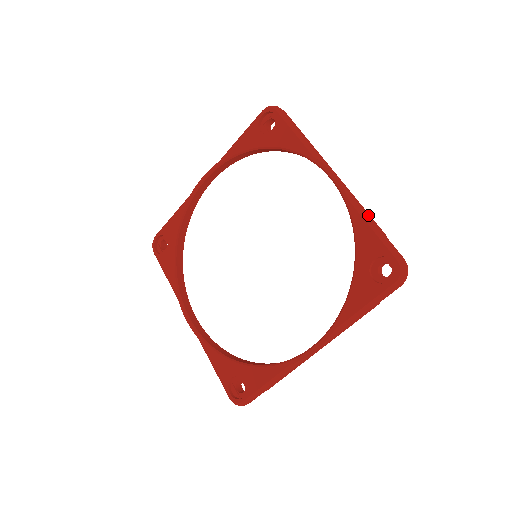
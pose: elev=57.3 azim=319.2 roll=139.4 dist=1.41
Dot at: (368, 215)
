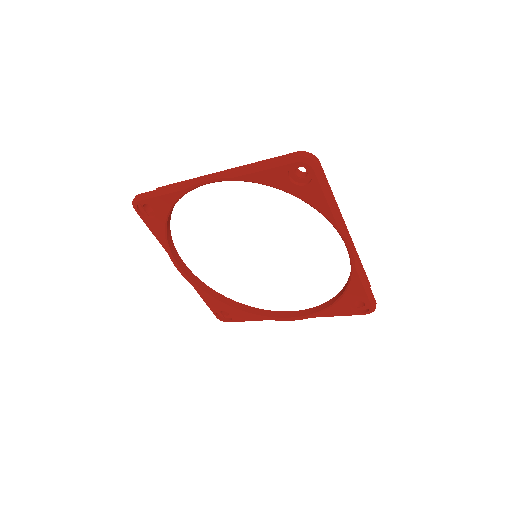
Dot at: (364, 274)
